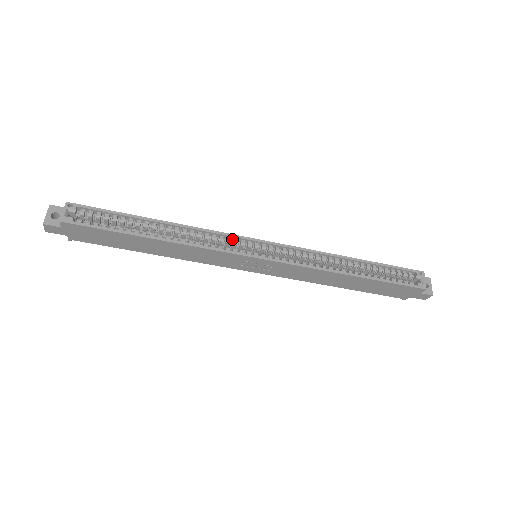
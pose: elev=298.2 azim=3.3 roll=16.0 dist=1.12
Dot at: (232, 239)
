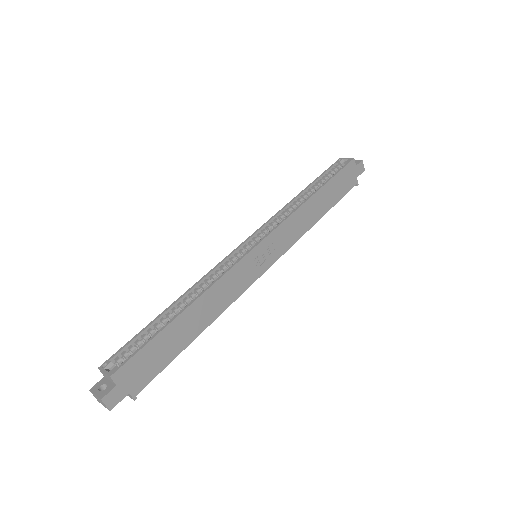
Dot at: (229, 262)
